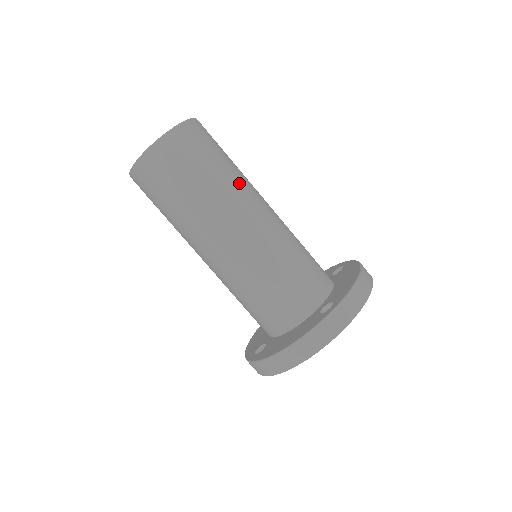
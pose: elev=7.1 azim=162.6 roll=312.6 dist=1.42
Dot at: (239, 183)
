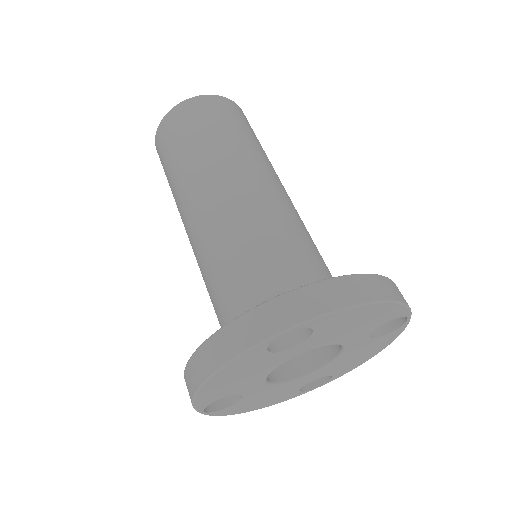
Dot at: (240, 154)
